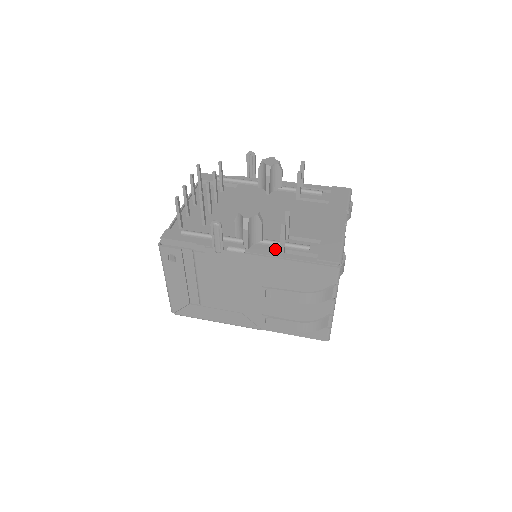
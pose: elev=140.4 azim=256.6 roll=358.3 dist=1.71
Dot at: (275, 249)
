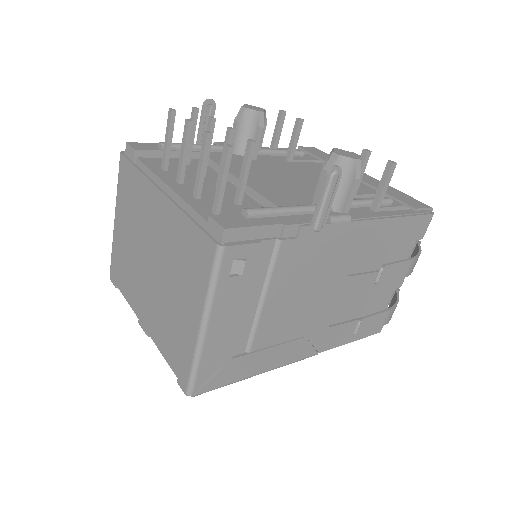
Dot at: (366, 210)
